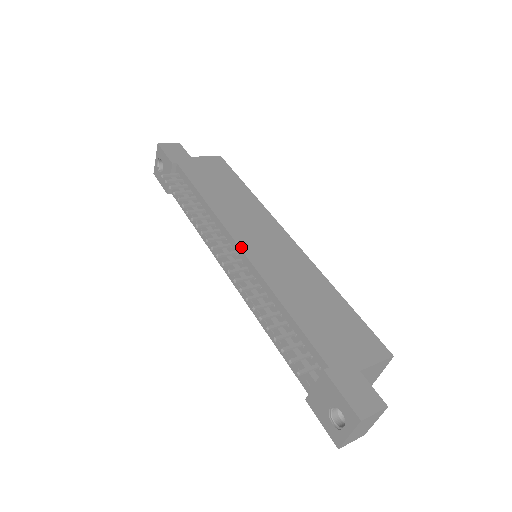
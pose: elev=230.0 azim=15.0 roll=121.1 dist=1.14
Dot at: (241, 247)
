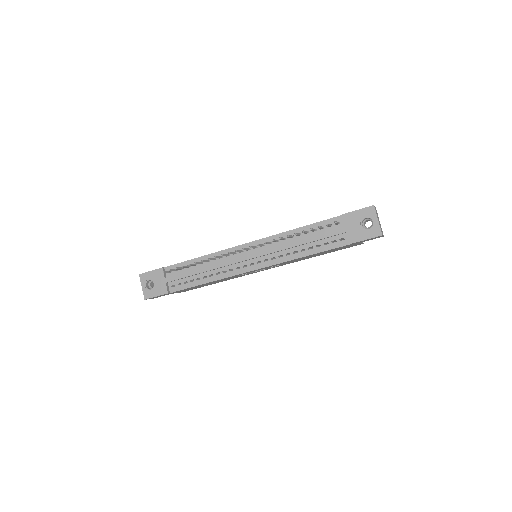
Dot at: (249, 242)
